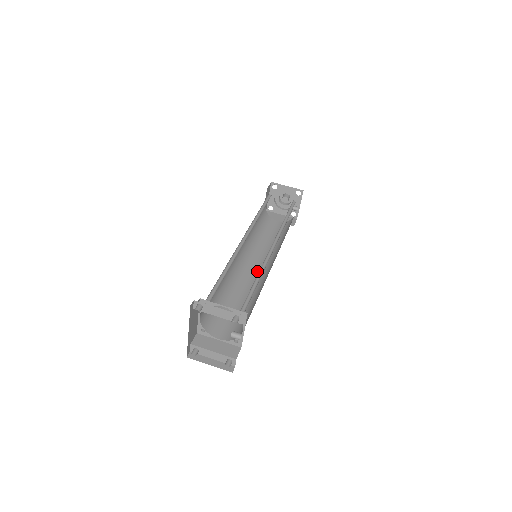
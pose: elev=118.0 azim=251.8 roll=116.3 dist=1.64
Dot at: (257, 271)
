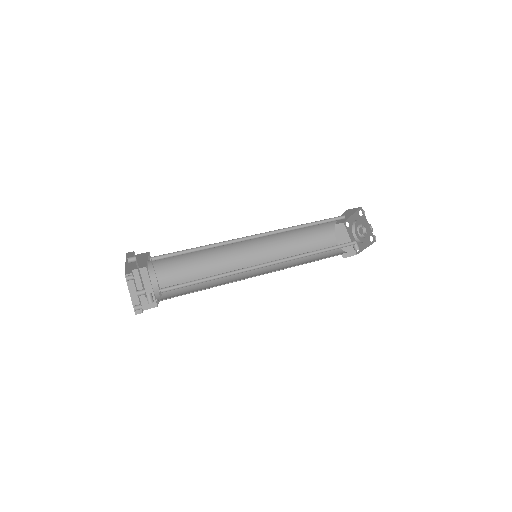
Dot at: (252, 265)
